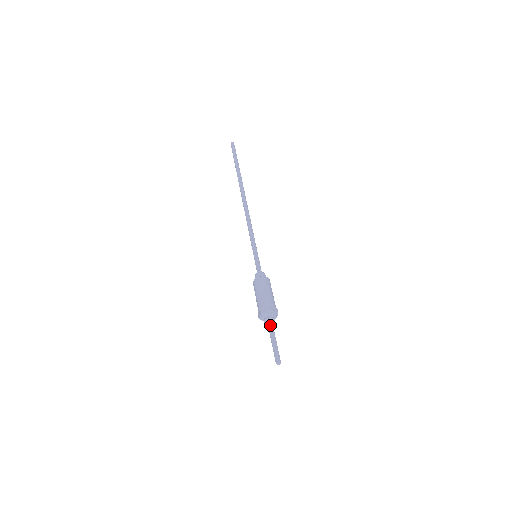
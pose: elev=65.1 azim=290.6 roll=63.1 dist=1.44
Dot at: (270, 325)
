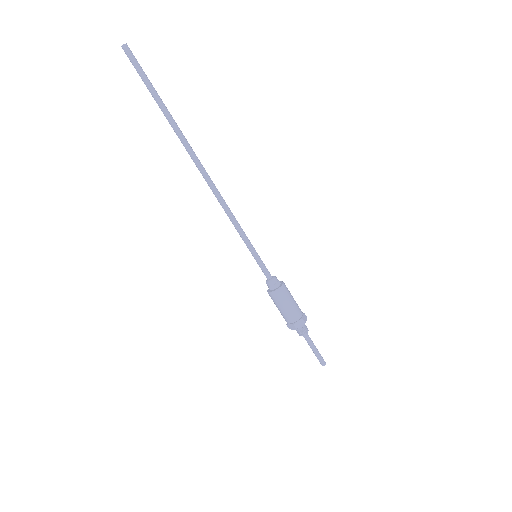
Dot at: (303, 336)
